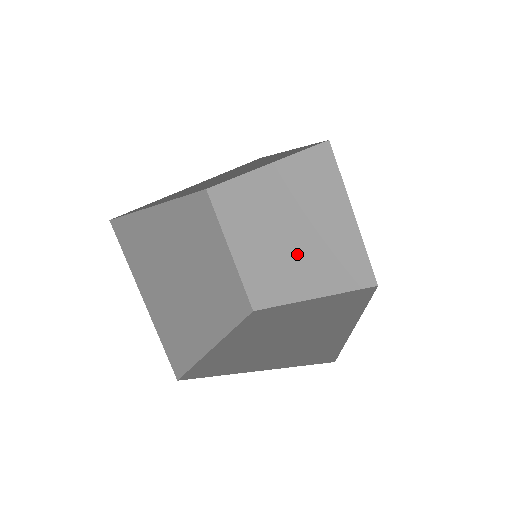
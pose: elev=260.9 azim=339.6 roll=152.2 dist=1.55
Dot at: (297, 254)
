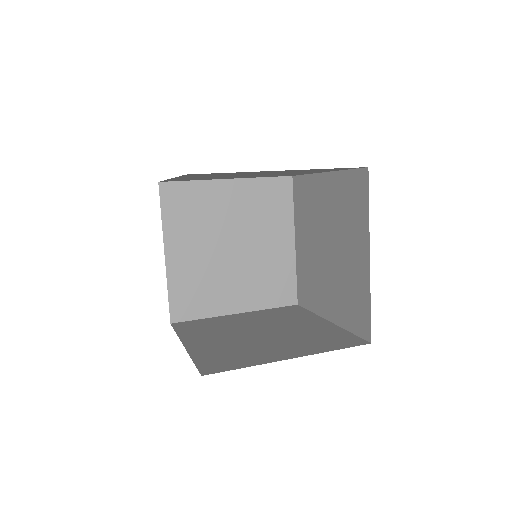
Dot at: (329, 271)
